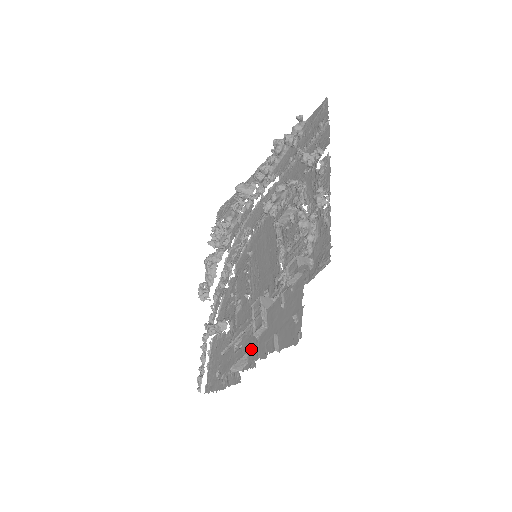
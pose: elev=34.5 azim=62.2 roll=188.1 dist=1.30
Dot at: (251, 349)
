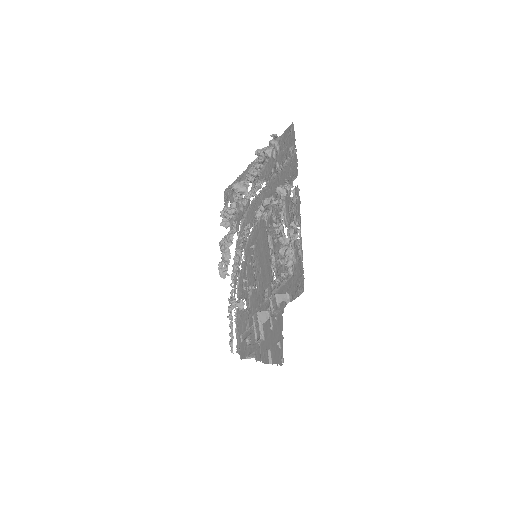
Dot at: (256, 350)
